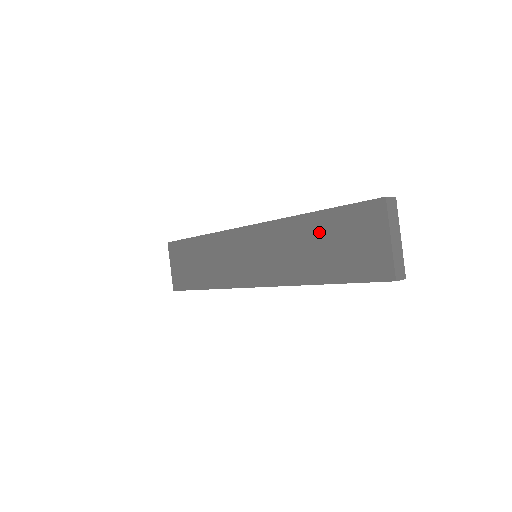
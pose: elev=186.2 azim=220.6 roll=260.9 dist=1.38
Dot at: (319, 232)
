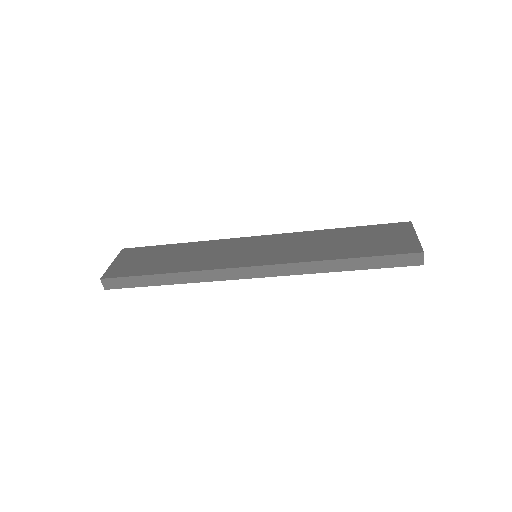
Dot at: (346, 235)
